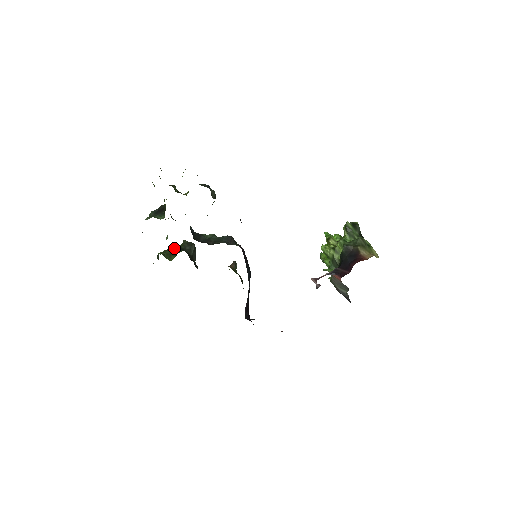
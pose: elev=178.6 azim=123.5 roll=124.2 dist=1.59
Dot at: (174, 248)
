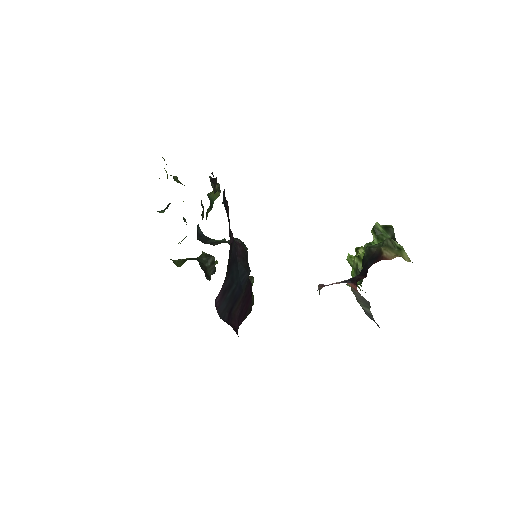
Dot at: (190, 258)
